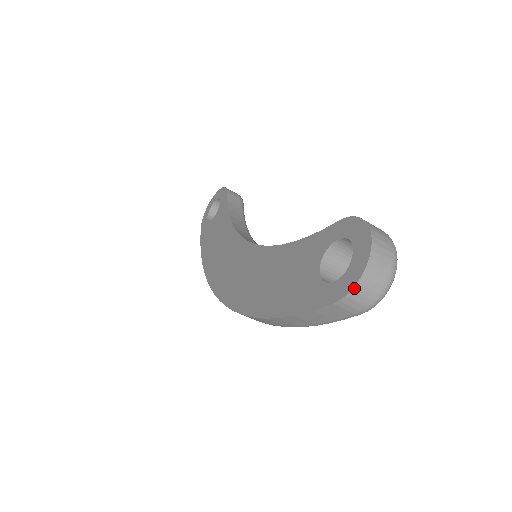
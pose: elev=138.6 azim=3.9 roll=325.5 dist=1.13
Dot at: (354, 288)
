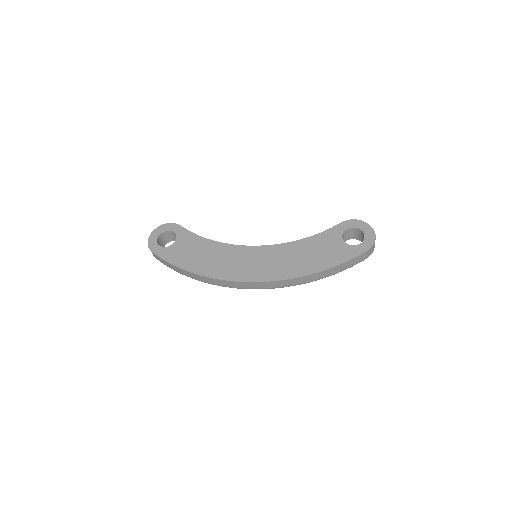
Dot at: (374, 243)
